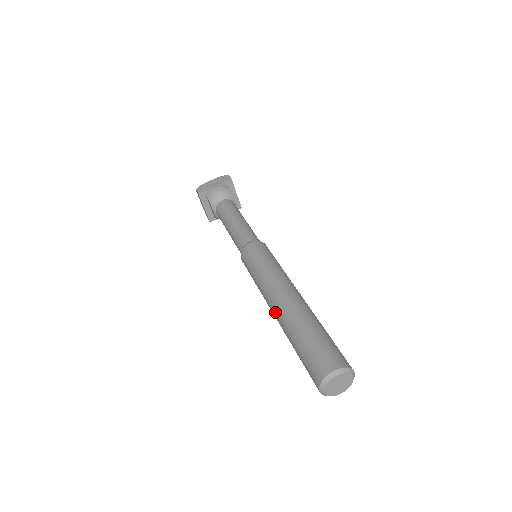
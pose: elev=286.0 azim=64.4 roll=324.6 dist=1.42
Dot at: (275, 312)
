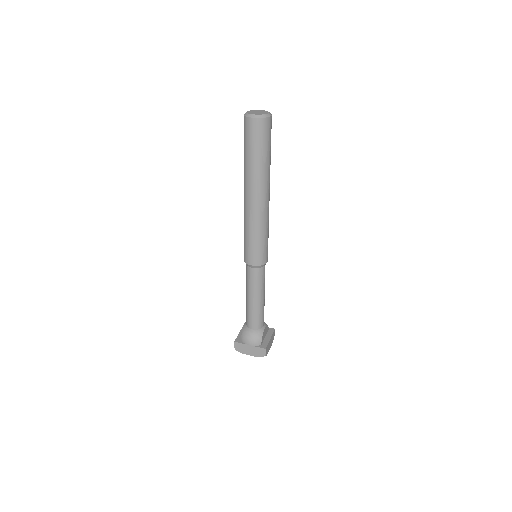
Dot at: occluded
